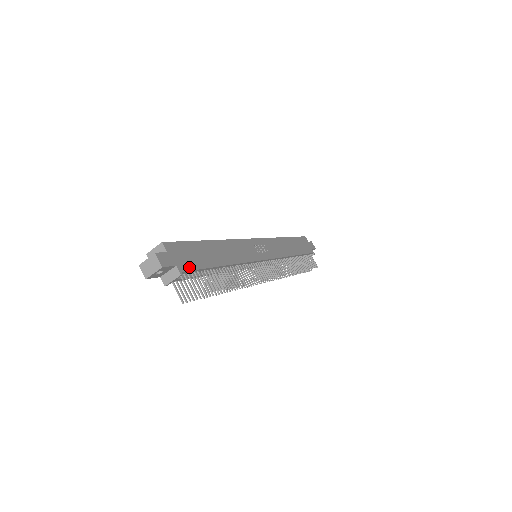
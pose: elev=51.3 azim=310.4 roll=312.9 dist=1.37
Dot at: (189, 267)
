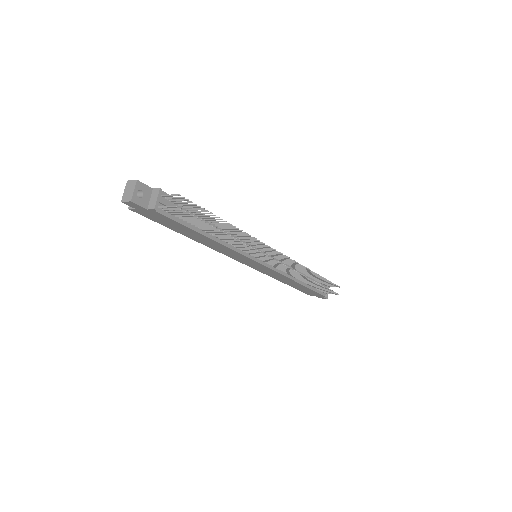
Dot at: occluded
